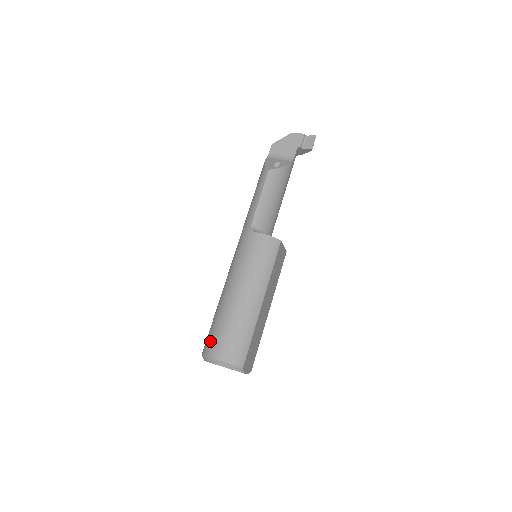
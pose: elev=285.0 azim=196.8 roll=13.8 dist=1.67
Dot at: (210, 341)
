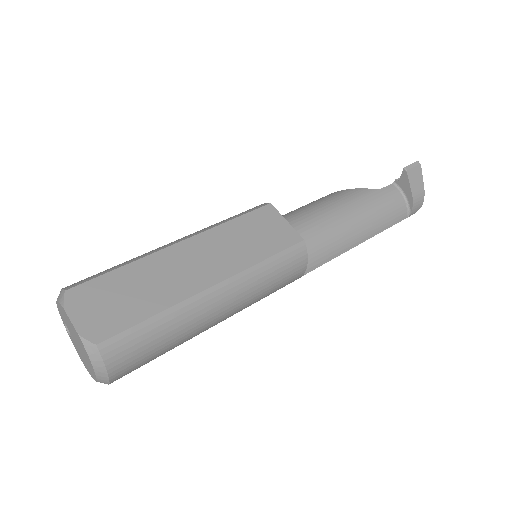
Dot at: occluded
